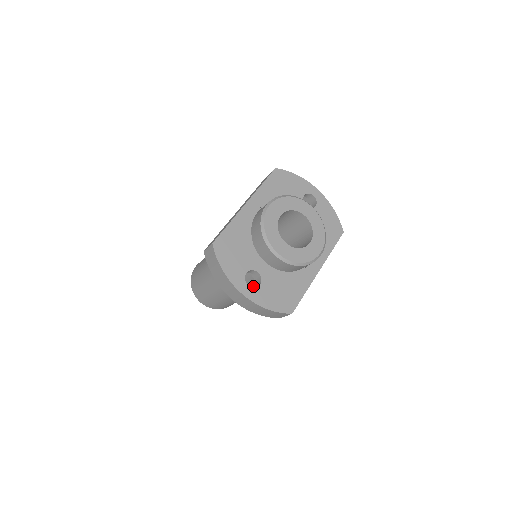
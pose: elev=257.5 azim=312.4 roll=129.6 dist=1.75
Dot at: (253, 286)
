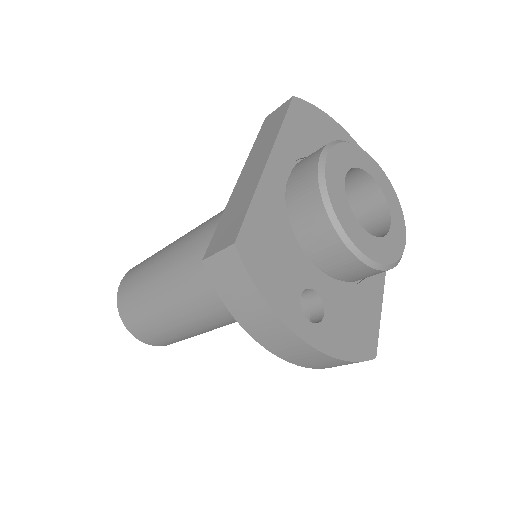
Dot at: occluded
